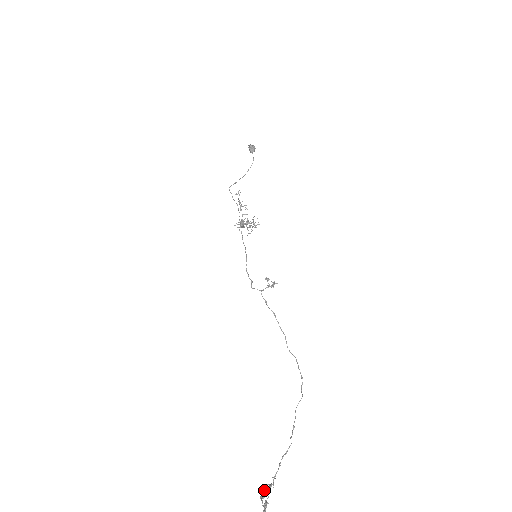
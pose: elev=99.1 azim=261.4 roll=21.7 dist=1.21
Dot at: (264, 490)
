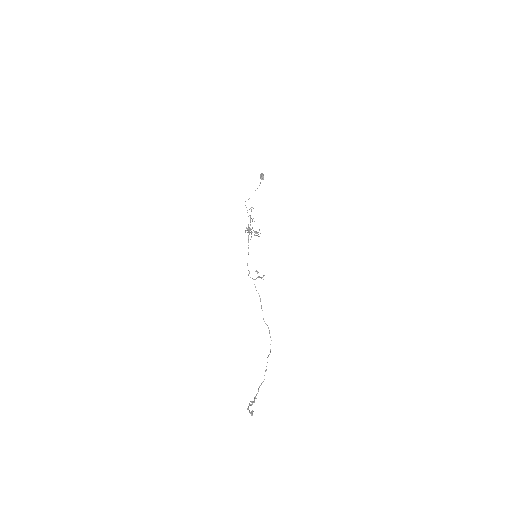
Dot at: (250, 404)
